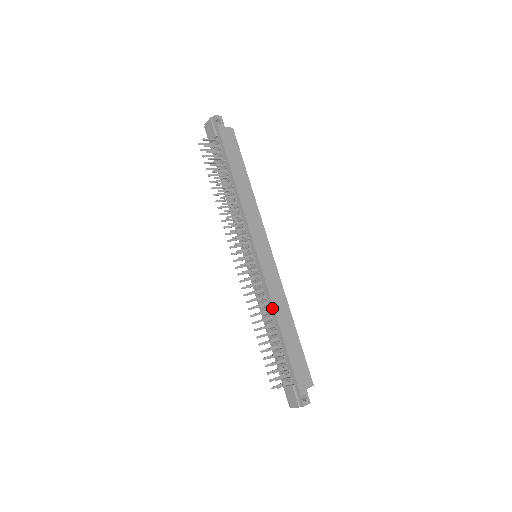
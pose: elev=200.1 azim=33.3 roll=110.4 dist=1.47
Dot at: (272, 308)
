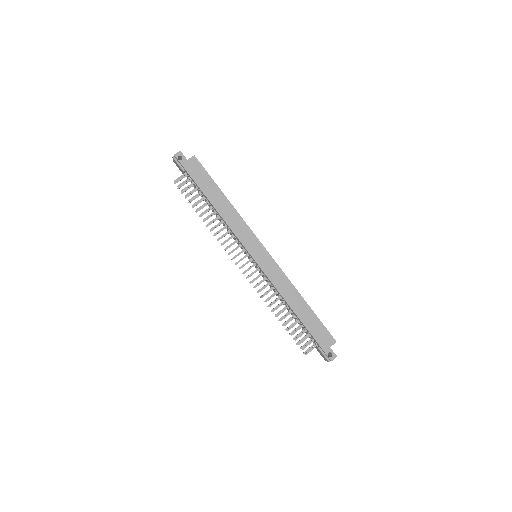
Dot at: (281, 296)
